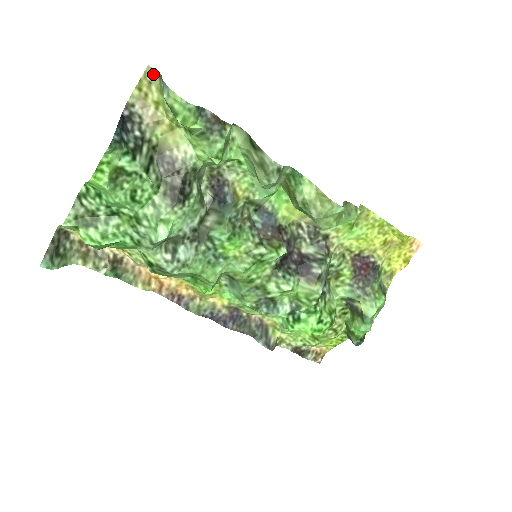
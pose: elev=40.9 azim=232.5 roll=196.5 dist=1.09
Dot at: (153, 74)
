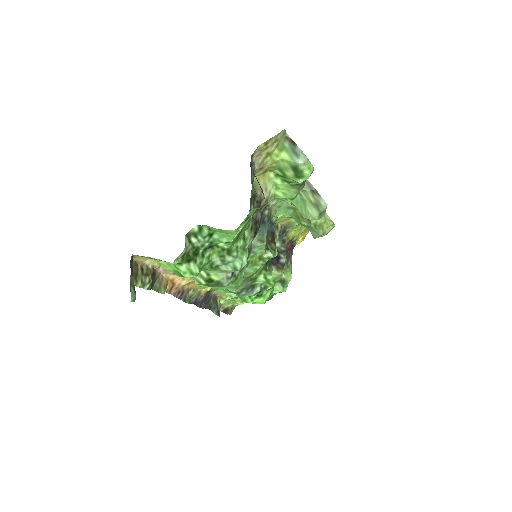
Dot at: (282, 134)
